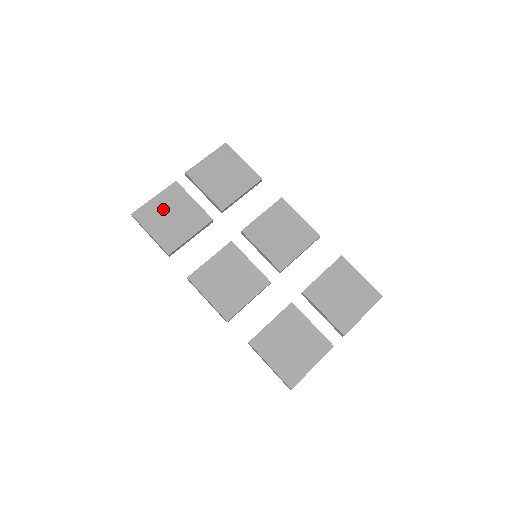
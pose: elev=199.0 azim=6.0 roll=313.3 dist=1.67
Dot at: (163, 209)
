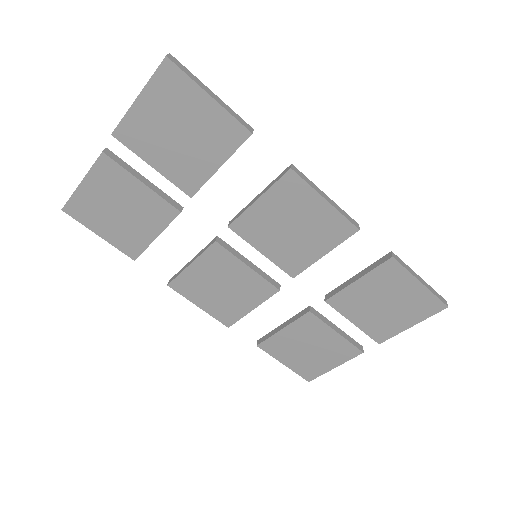
Dot at: (102, 200)
